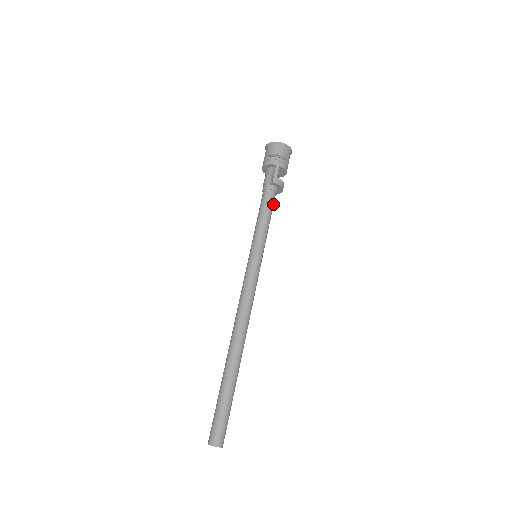
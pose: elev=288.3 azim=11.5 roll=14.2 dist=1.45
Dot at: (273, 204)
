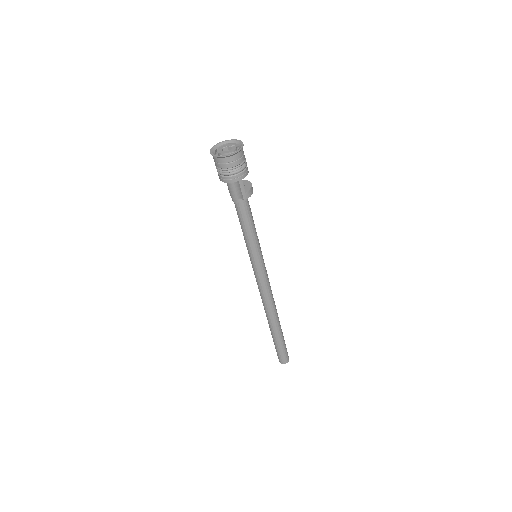
Dot at: (250, 208)
